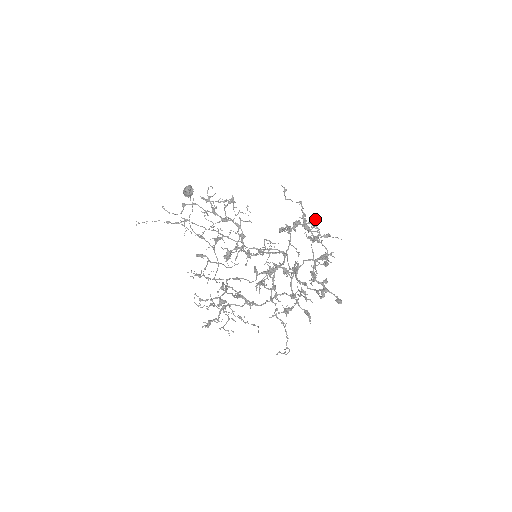
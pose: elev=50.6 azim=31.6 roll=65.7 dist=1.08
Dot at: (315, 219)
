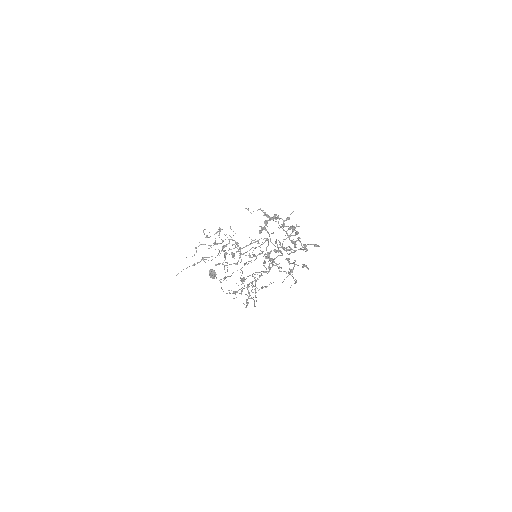
Dot at: (275, 214)
